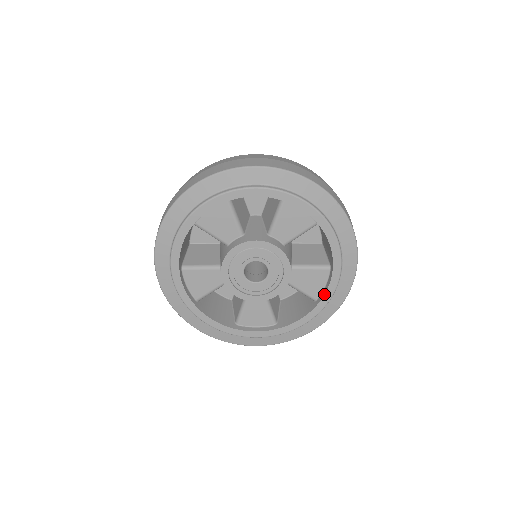
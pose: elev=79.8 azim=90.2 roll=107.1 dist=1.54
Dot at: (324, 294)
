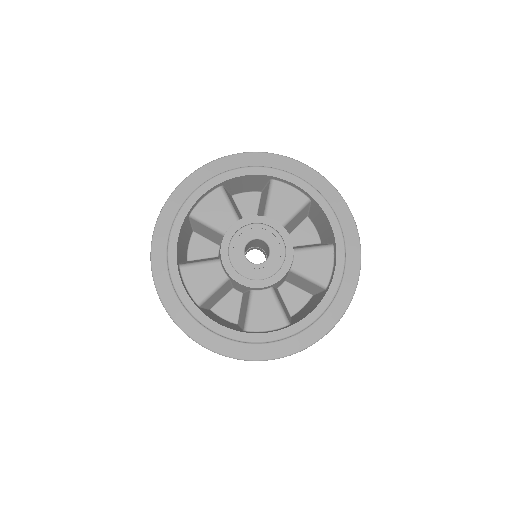
Dot at: (333, 273)
